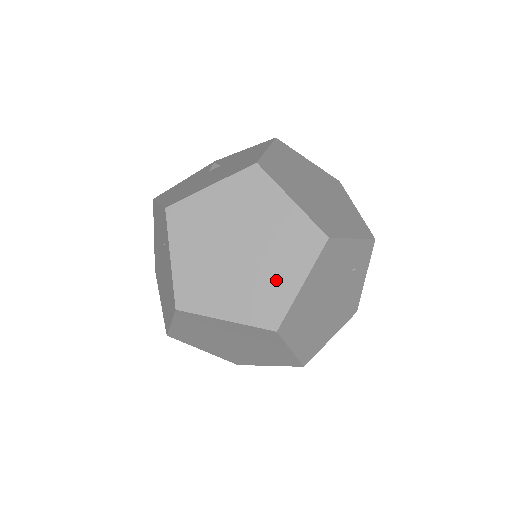
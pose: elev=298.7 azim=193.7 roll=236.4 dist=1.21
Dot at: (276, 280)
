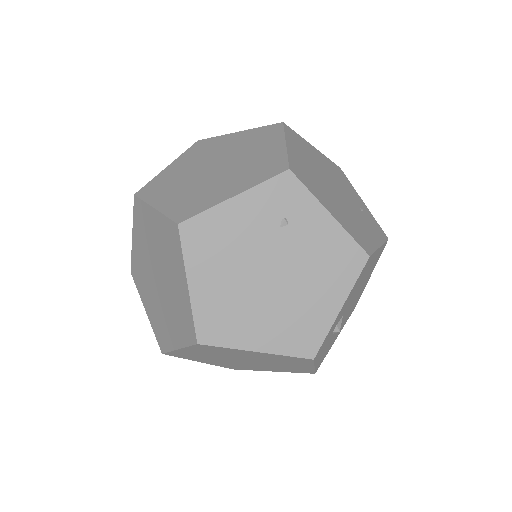
Dot at: (178, 292)
